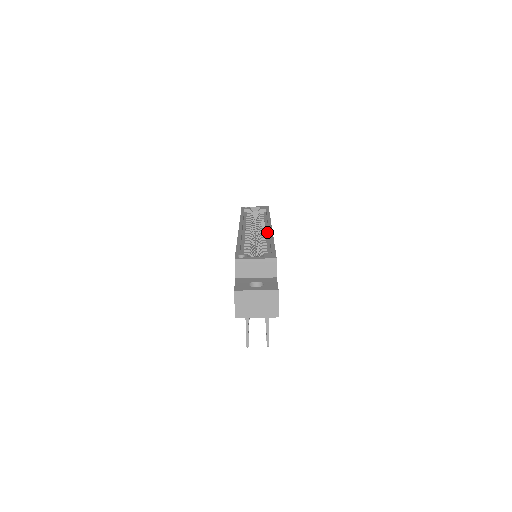
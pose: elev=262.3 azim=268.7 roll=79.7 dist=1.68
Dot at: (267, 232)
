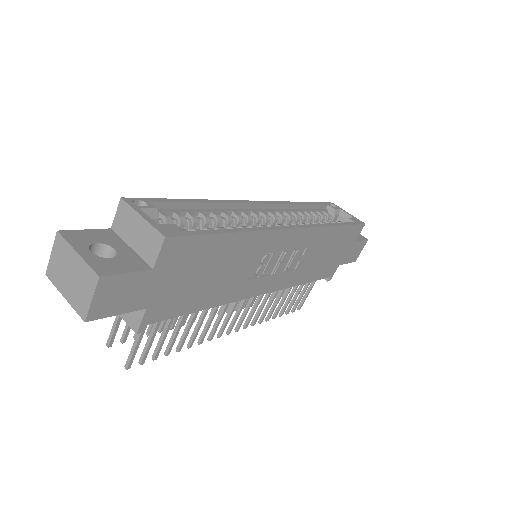
Dot at: occluded
